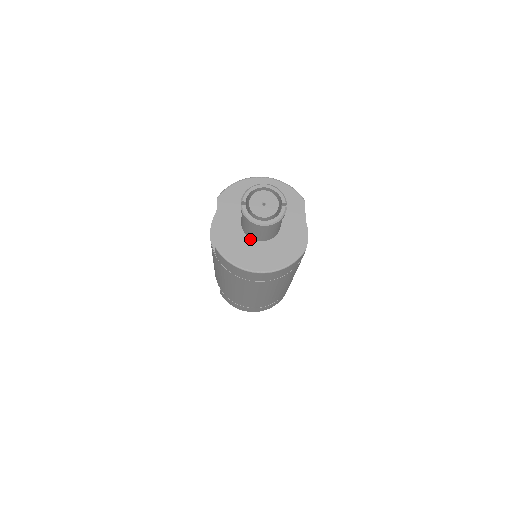
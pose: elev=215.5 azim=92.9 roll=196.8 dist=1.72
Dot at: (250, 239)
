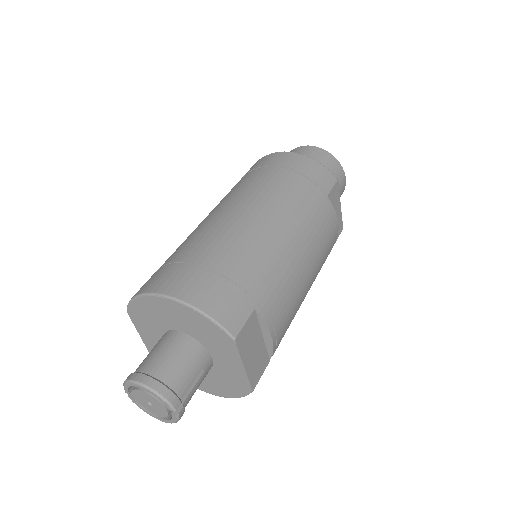
Dot at: occluded
